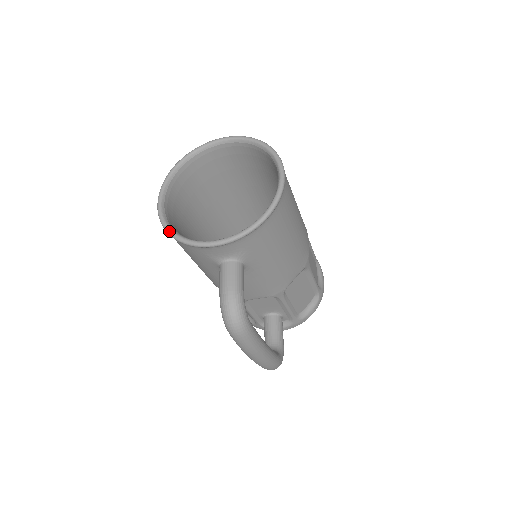
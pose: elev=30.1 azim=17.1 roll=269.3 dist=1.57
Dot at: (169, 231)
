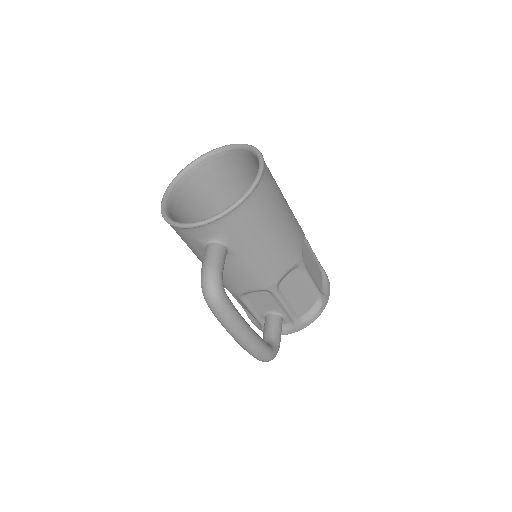
Dot at: (165, 218)
